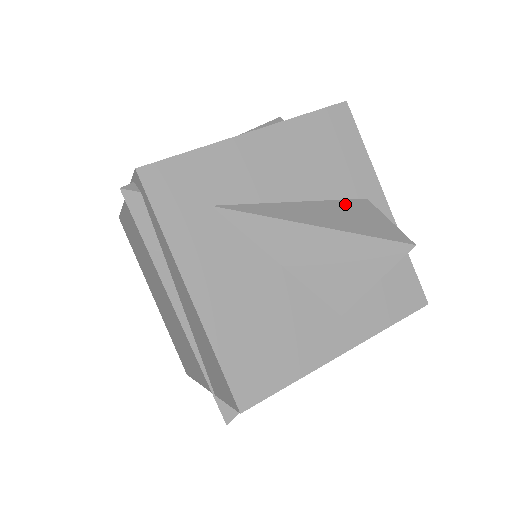
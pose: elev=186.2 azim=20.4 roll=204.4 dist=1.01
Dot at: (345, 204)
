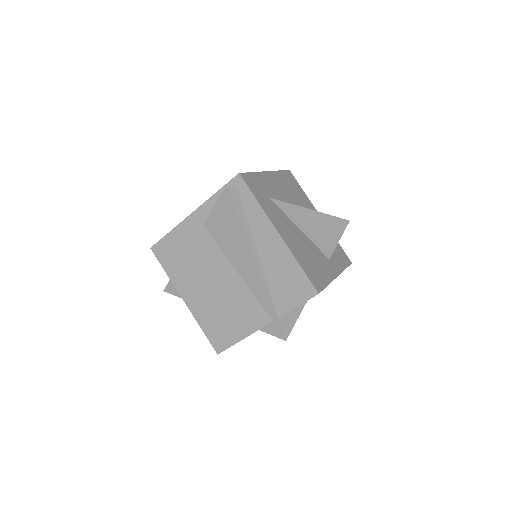
Dot at: occluded
